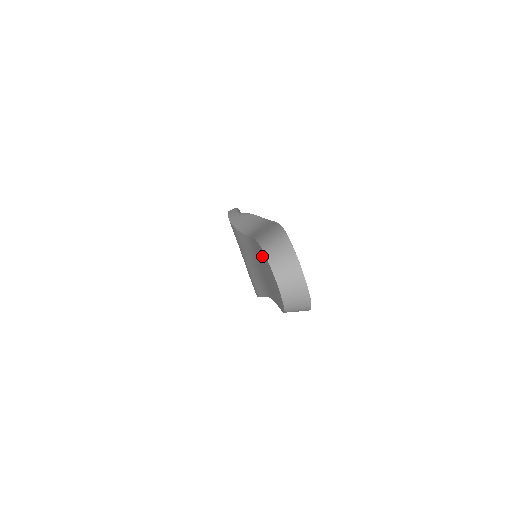
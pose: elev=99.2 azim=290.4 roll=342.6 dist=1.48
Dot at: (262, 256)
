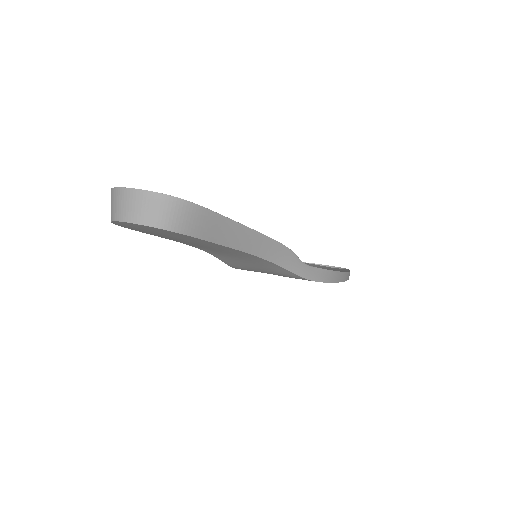
Dot at: occluded
